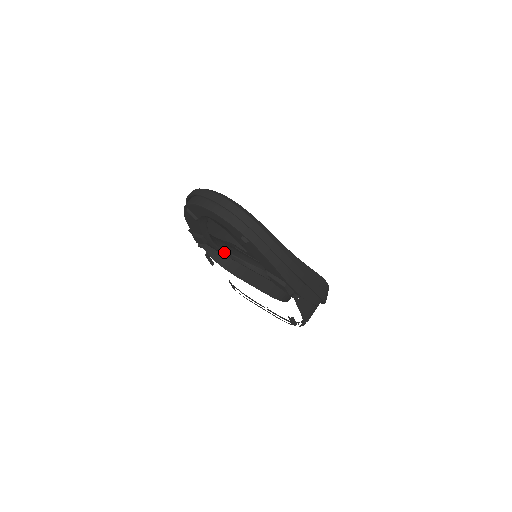
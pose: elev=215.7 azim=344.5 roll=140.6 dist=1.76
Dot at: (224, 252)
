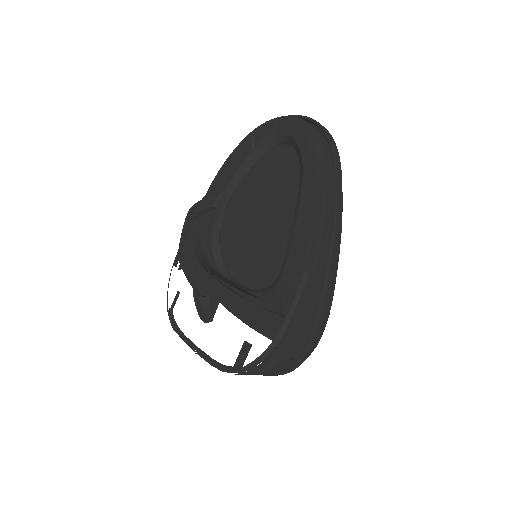
Dot at: (216, 240)
